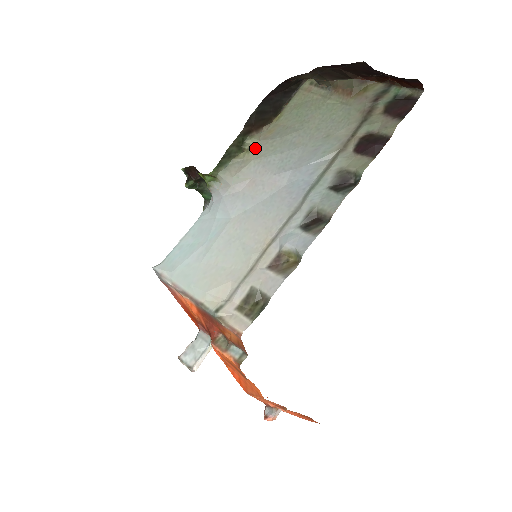
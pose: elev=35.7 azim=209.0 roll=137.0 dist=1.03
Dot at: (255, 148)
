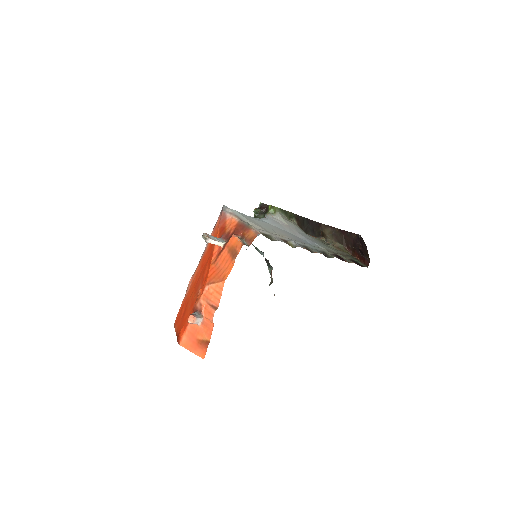
Dot at: (295, 223)
